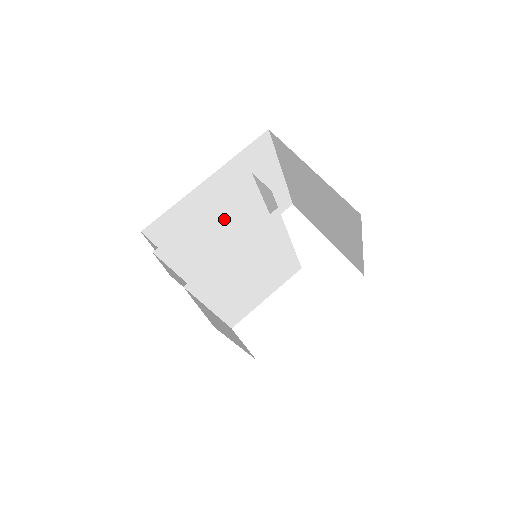
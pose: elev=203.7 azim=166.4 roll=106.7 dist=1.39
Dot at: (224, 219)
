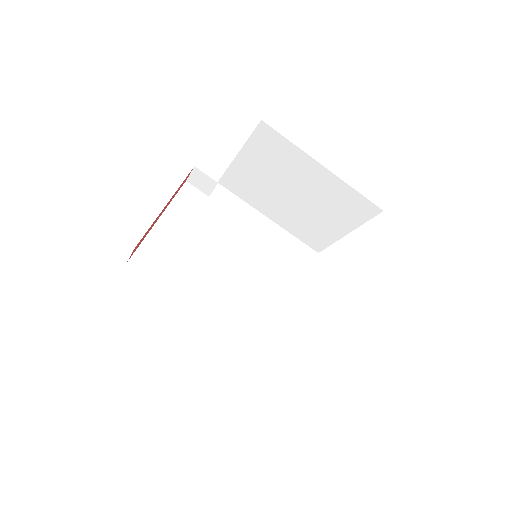
Dot at: occluded
